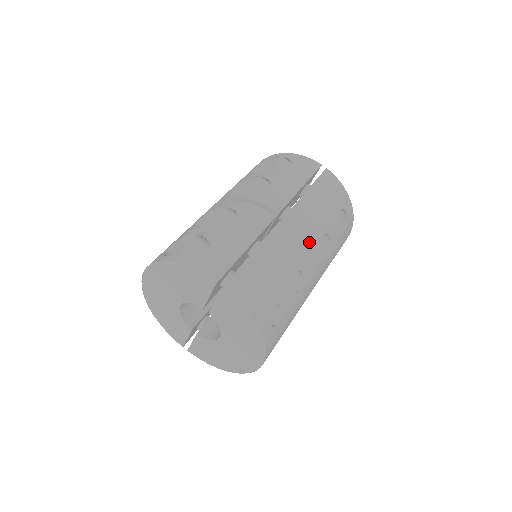
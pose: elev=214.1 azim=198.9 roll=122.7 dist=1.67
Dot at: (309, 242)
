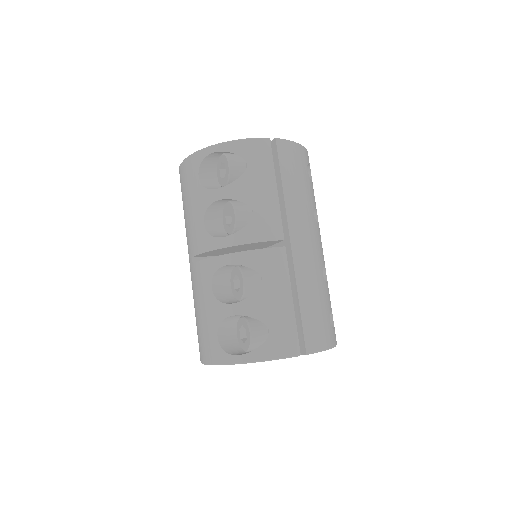
Dot at: (314, 237)
